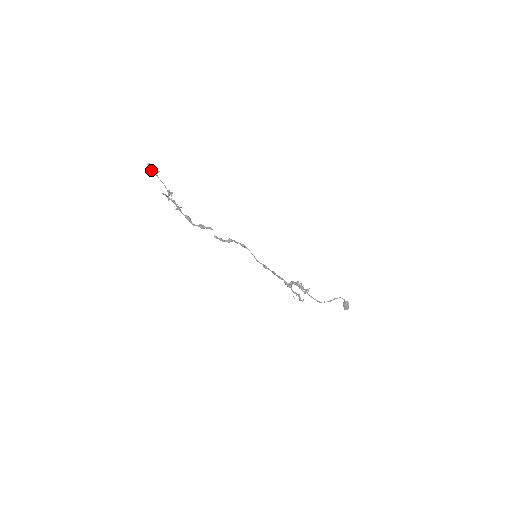
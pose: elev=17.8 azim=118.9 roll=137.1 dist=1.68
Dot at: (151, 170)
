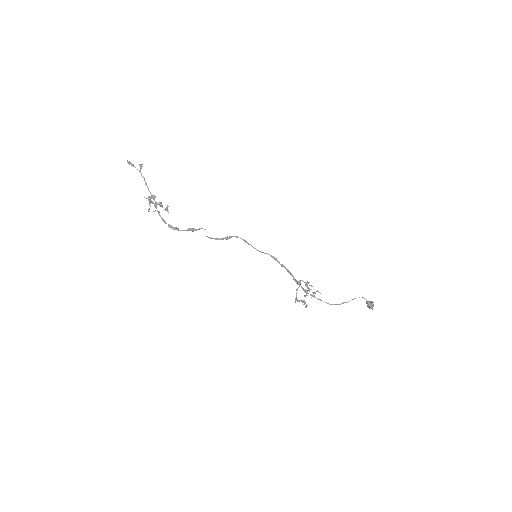
Dot at: (133, 166)
